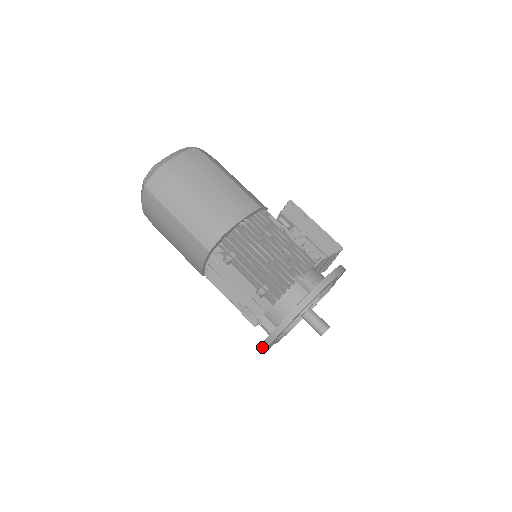
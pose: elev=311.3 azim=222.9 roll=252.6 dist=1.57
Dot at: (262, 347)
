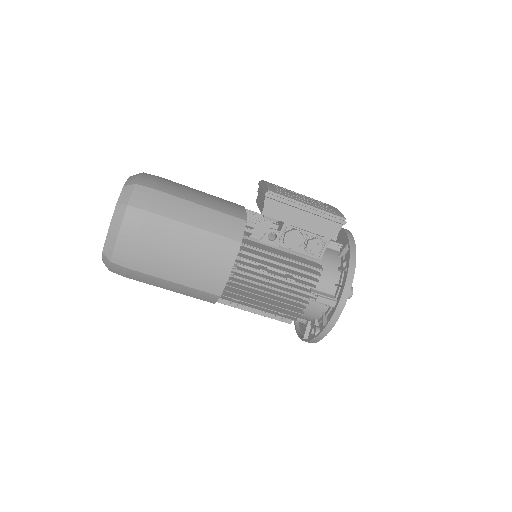
Dot at: (298, 332)
